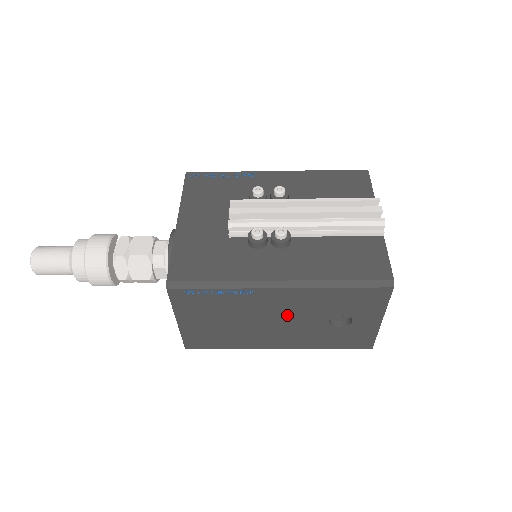
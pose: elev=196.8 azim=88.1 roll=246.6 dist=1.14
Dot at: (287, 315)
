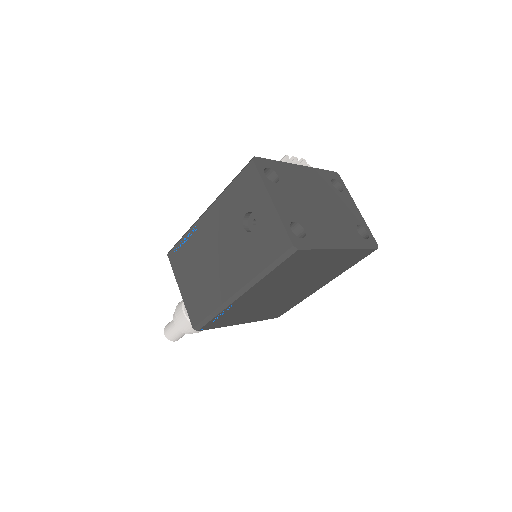
Dot at: (221, 239)
